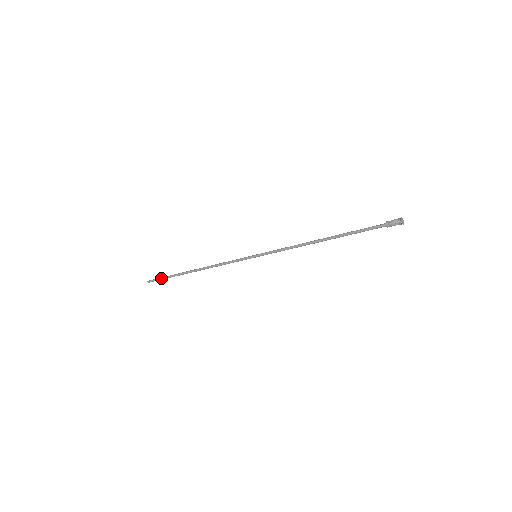
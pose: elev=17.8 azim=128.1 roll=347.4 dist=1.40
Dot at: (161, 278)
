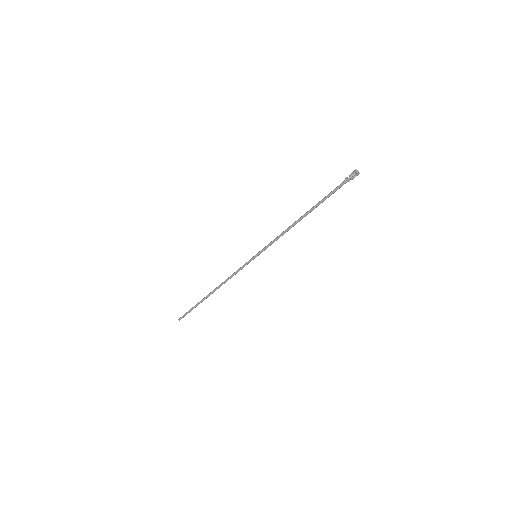
Dot at: (188, 311)
